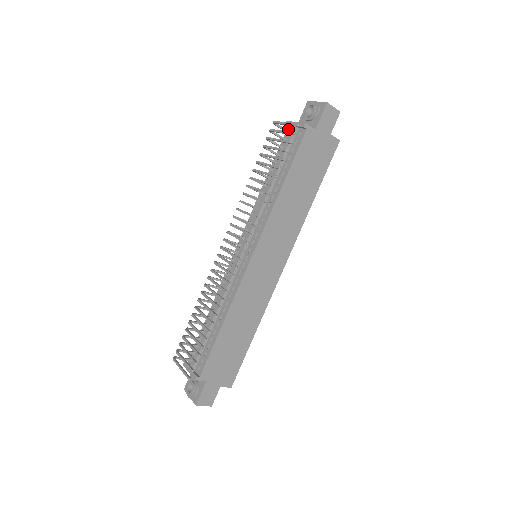
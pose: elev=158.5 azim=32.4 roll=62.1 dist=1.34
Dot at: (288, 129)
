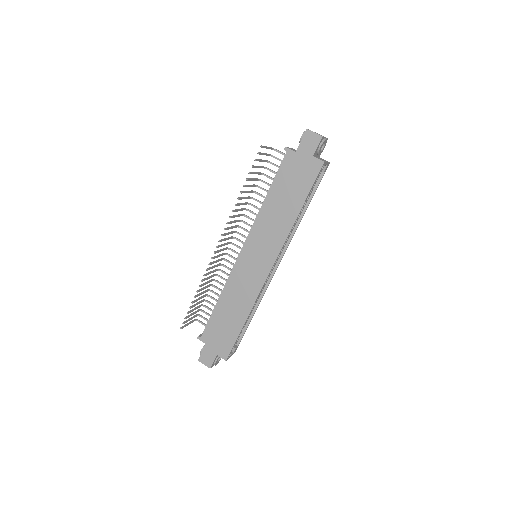
Dot at: occluded
